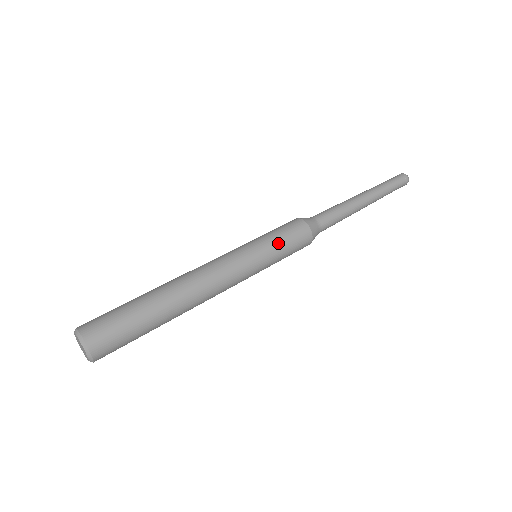
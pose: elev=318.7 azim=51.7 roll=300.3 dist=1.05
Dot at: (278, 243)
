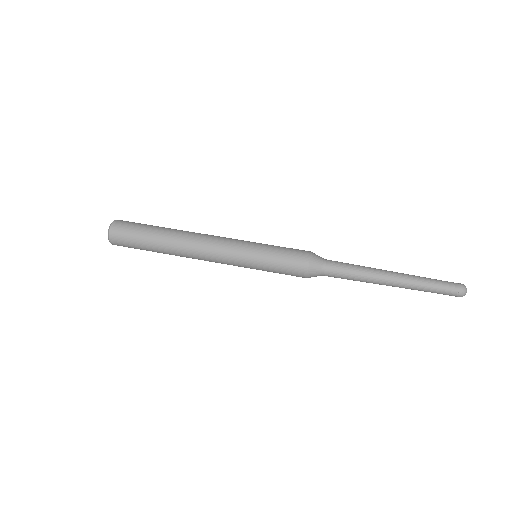
Dot at: (271, 268)
